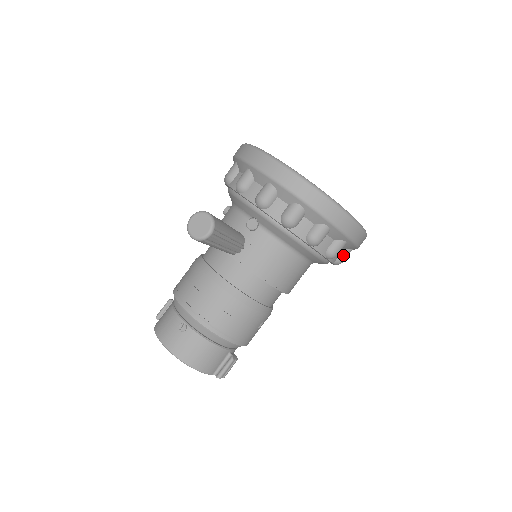
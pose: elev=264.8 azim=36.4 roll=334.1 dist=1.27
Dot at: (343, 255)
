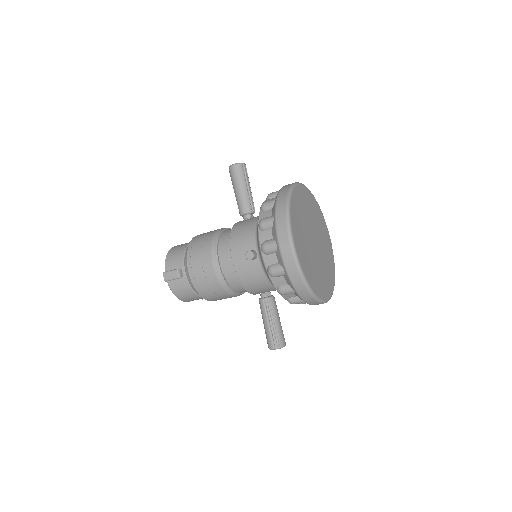
Dot at: occluded
